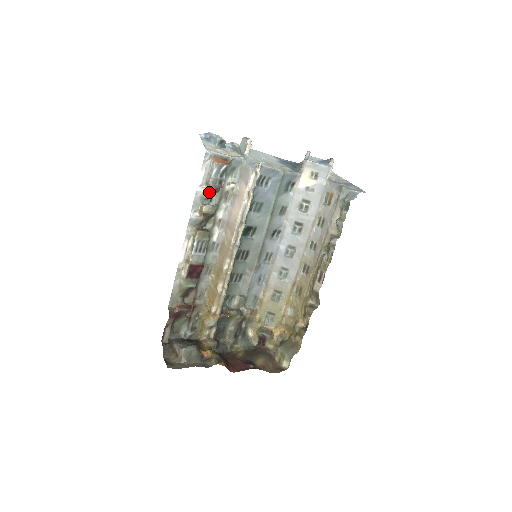
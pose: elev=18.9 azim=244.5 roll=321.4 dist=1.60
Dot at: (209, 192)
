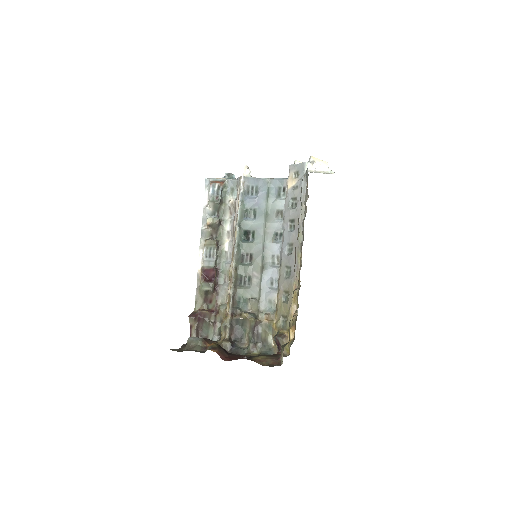
Dot at: (211, 208)
